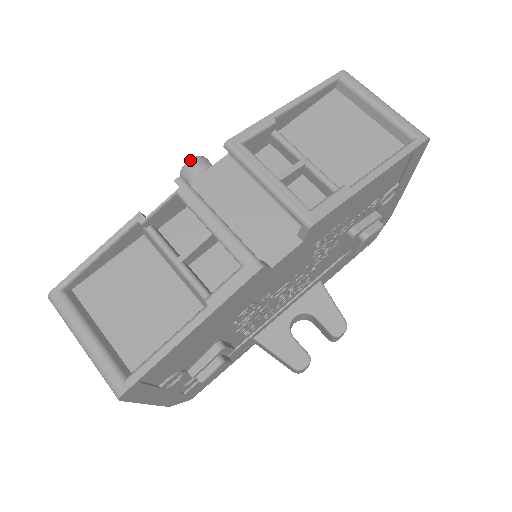
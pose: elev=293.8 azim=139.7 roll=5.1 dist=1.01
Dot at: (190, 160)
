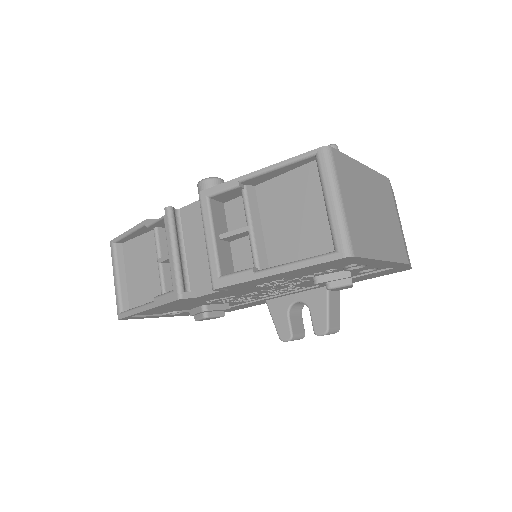
Dot at: (201, 181)
